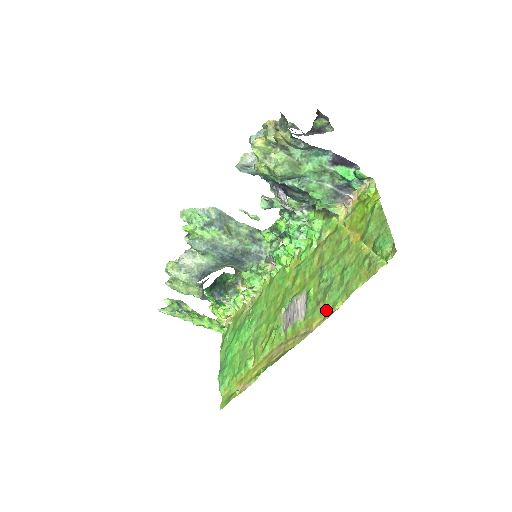
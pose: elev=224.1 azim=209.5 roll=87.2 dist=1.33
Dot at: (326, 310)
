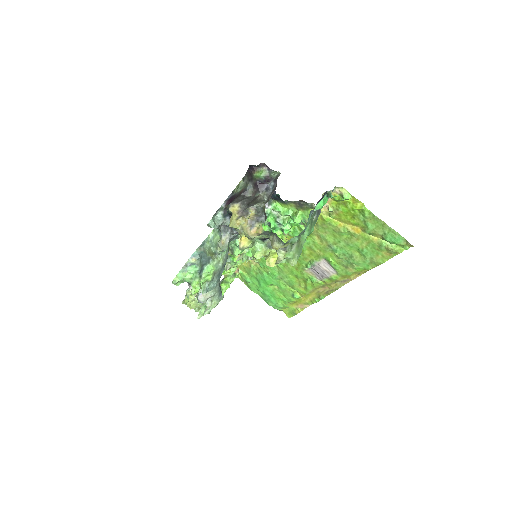
Dot at: (359, 271)
